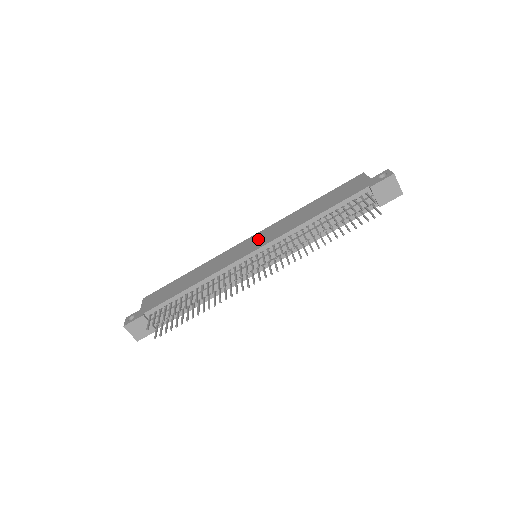
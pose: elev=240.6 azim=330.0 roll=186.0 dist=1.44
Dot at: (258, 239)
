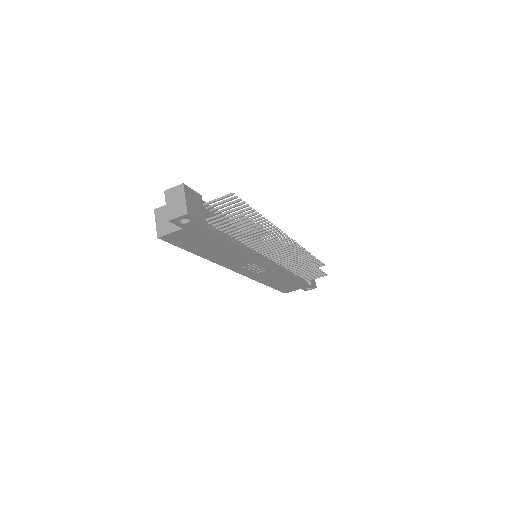
Dot at: occluded
